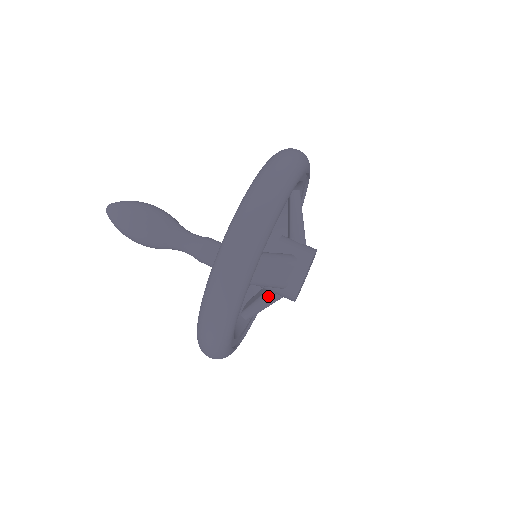
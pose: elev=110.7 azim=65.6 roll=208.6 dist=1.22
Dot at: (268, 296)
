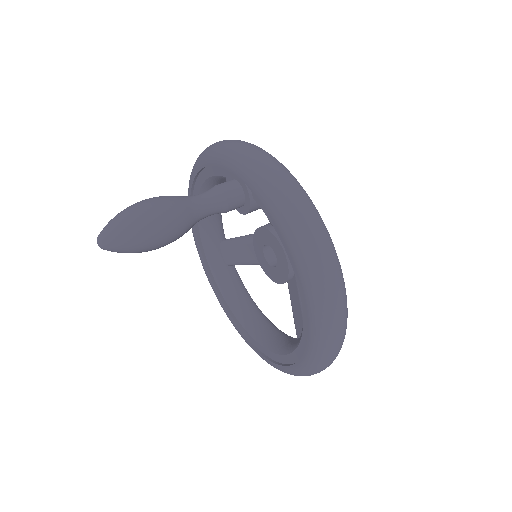
Dot at: occluded
